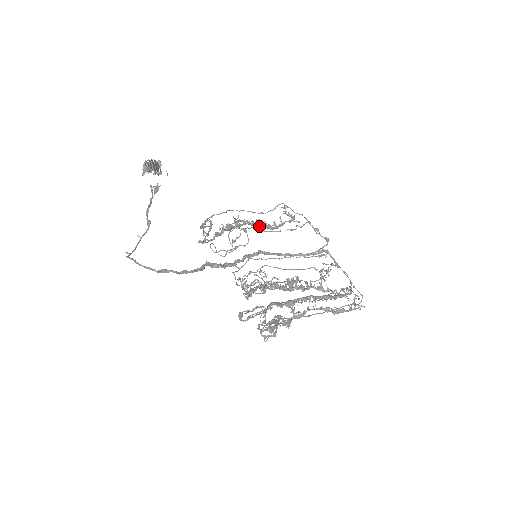
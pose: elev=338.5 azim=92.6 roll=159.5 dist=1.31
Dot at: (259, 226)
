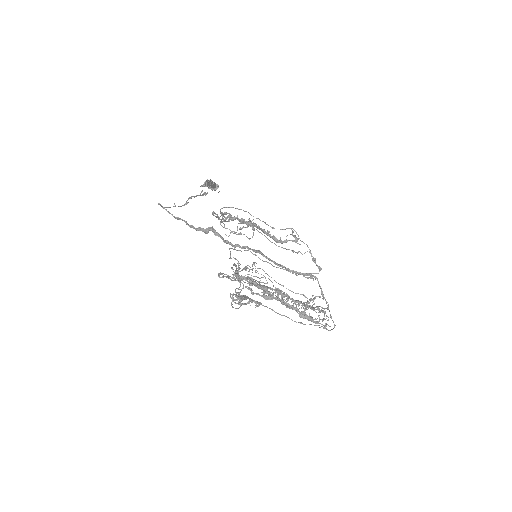
Dot at: (267, 233)
